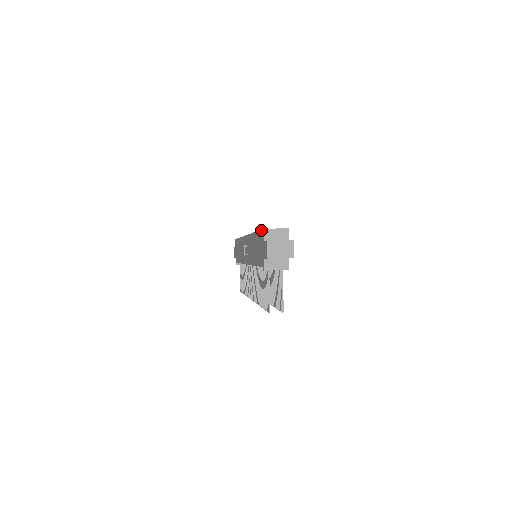
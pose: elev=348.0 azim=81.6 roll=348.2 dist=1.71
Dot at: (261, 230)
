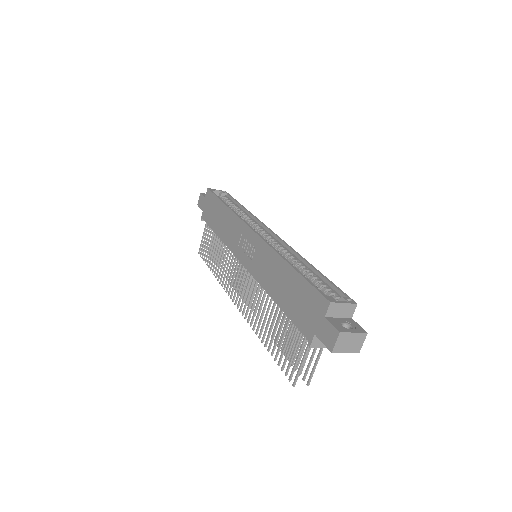
Dot at: (322, 295)
